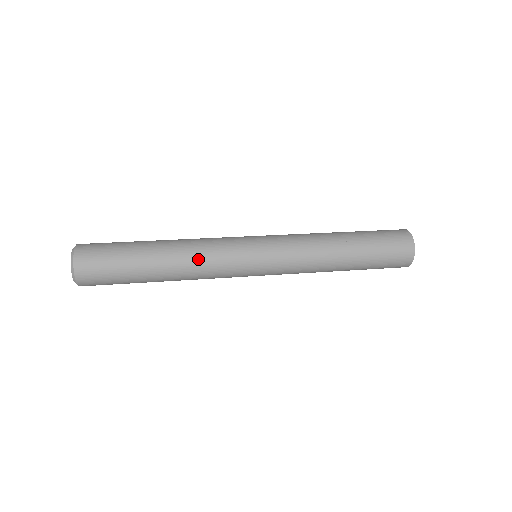
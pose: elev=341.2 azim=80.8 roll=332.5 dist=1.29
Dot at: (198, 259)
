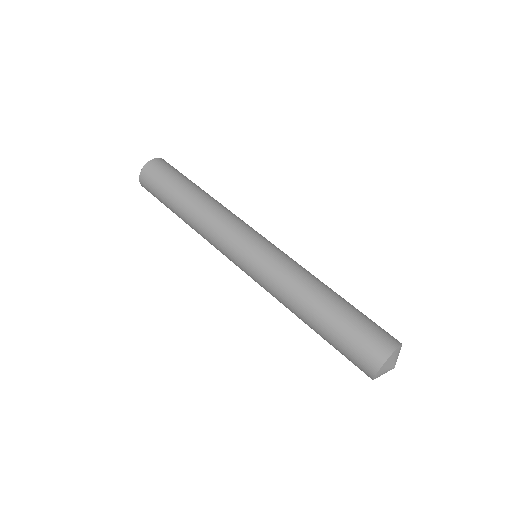
Dot at: occluded
